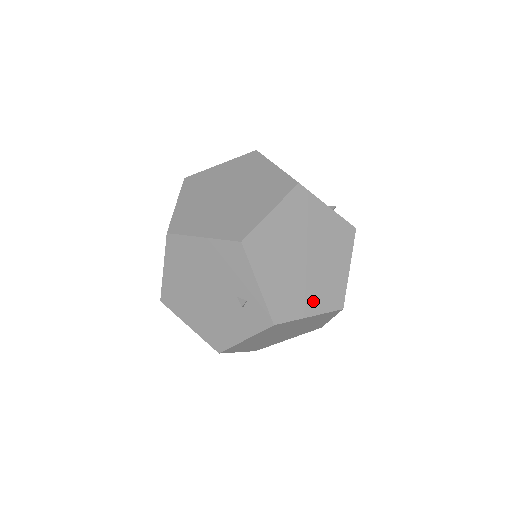
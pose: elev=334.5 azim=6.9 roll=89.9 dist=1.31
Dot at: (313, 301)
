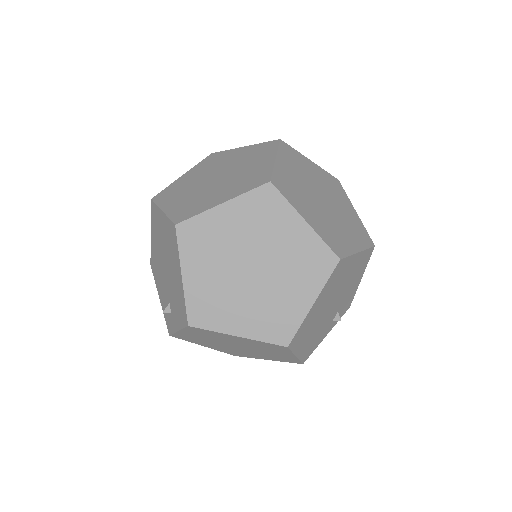
Dot at: (216, 347)
